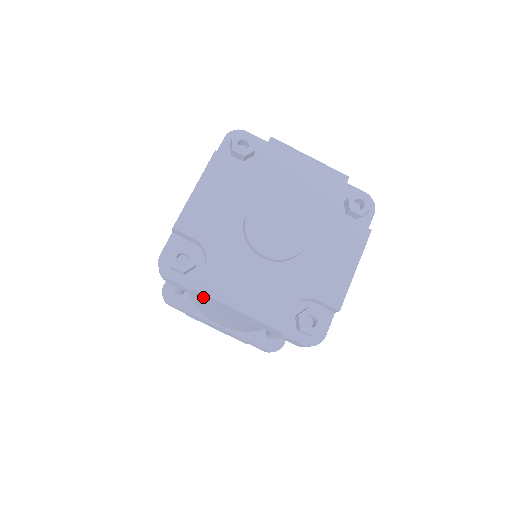
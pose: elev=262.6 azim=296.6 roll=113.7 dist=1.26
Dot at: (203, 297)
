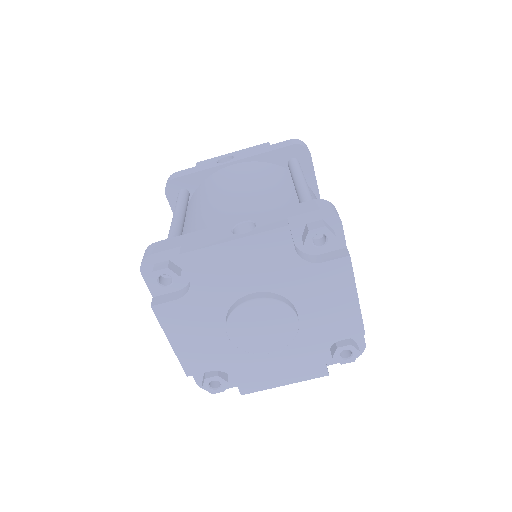
Dot at: occluded
